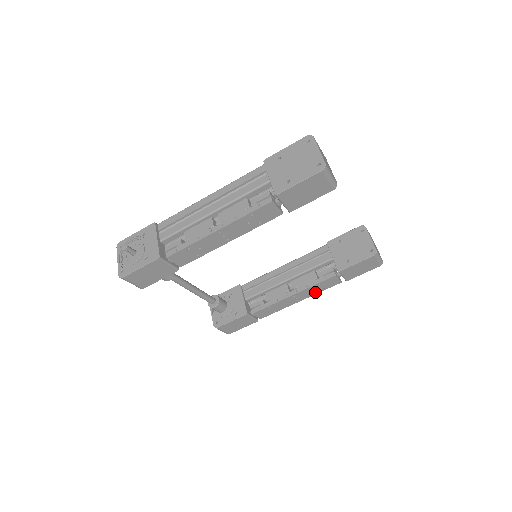
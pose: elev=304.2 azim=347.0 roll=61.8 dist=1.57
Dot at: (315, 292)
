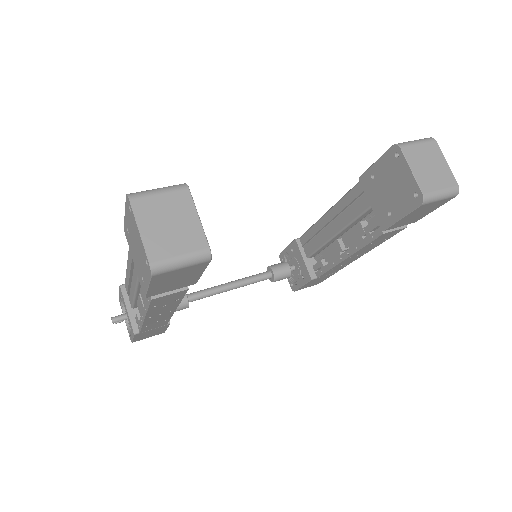
Dot at: (377, 244)
